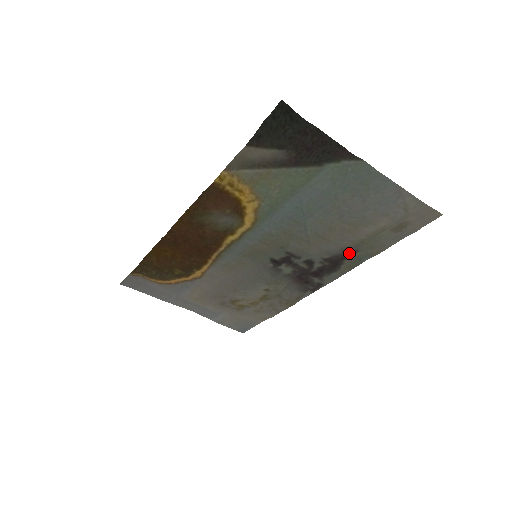
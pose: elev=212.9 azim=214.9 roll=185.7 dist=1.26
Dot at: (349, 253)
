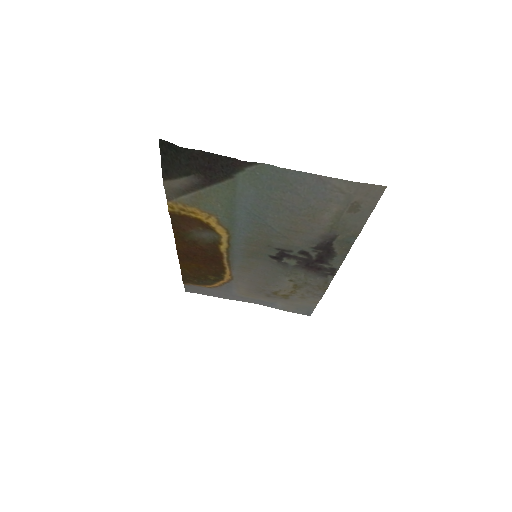
Dot at: (330, 239)
